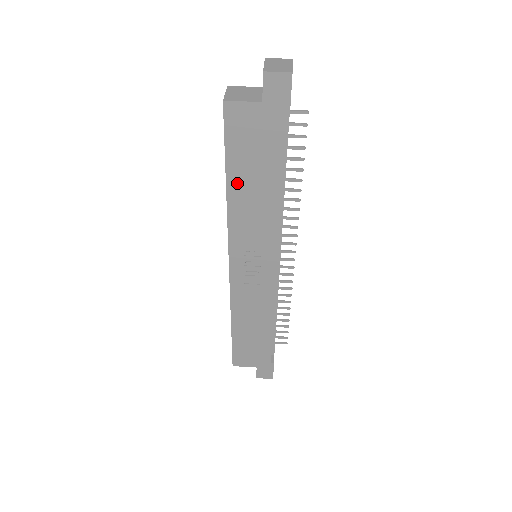
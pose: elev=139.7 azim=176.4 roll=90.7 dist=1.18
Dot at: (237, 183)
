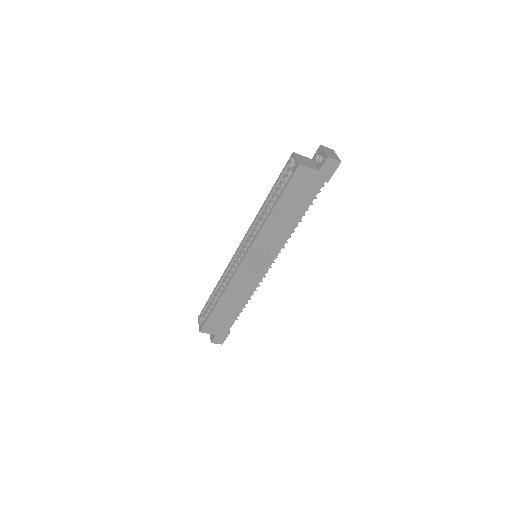
Dot at: (279, 210)
